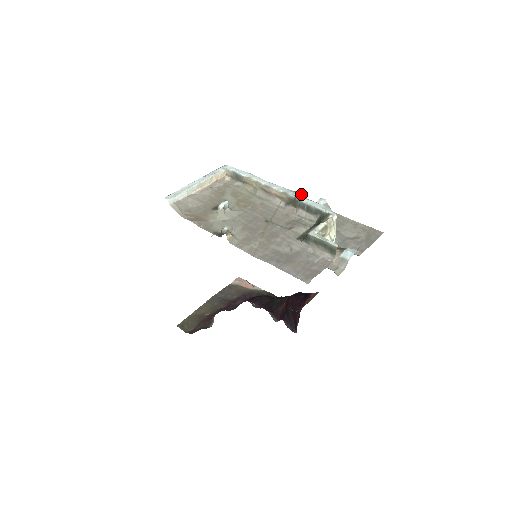
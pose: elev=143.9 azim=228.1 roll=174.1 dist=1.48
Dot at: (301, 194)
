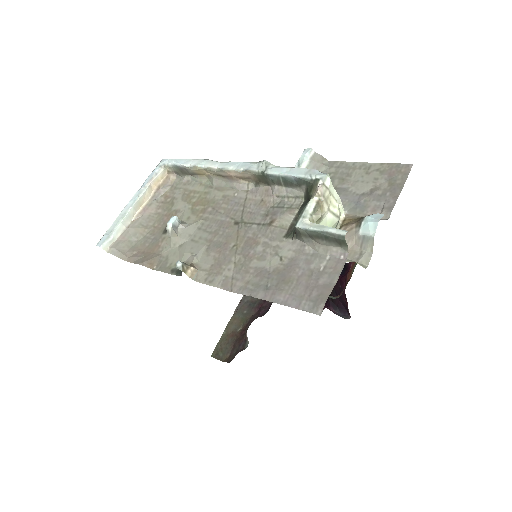
Dot at: (269, 163)
